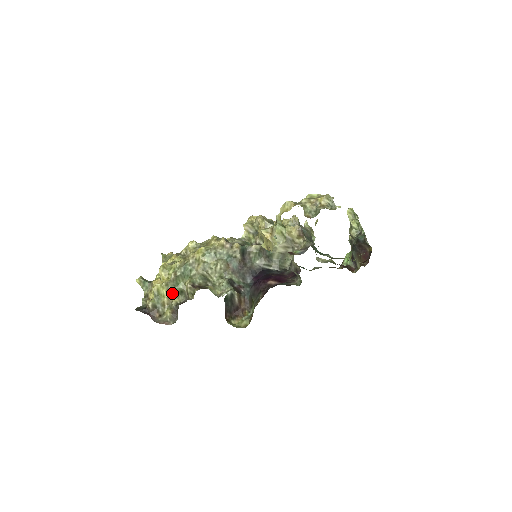
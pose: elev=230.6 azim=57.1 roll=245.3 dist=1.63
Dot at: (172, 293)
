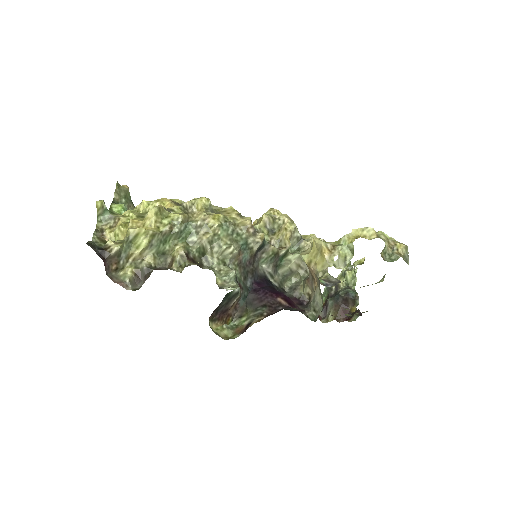
Dot at: (151, 249)
